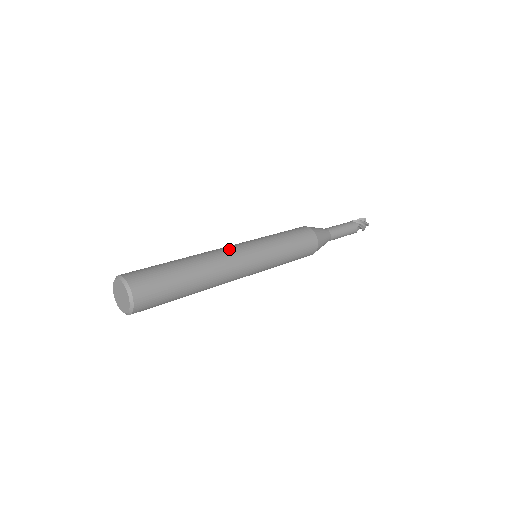
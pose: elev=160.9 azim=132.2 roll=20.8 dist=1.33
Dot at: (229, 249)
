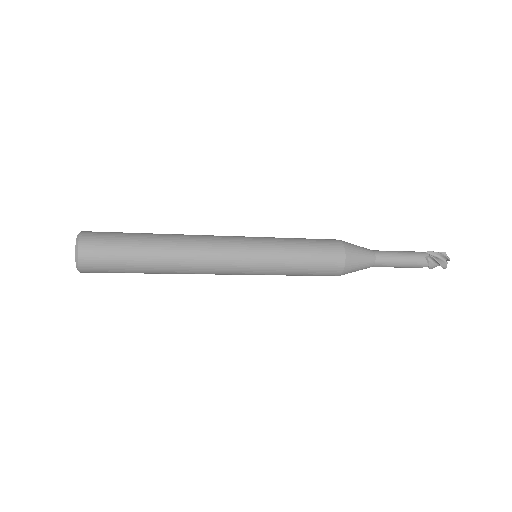
Dot at: occluded
